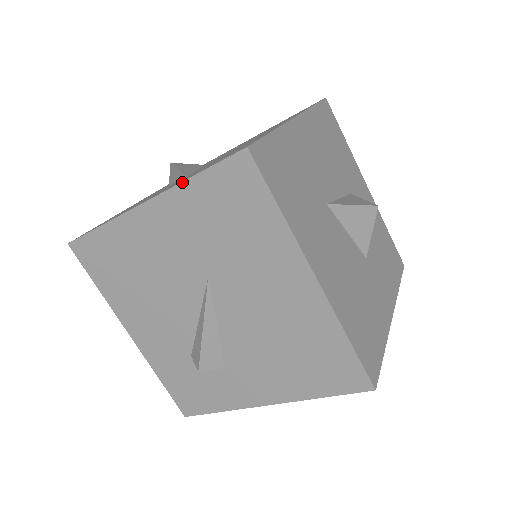
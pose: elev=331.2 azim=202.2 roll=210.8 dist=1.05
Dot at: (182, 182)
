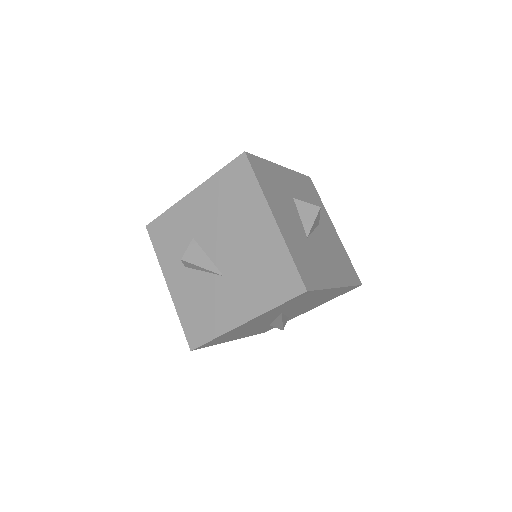
Dot at: (269, 311)
